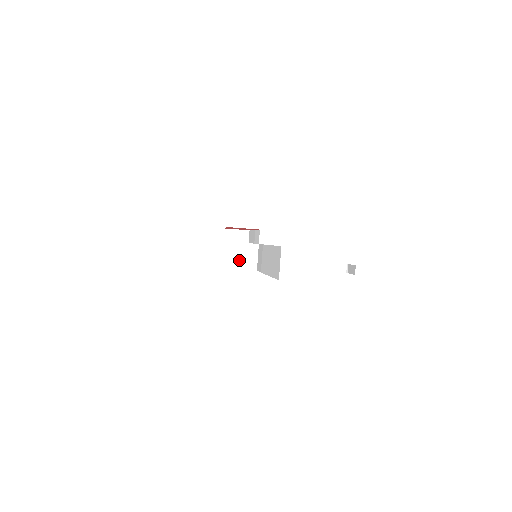
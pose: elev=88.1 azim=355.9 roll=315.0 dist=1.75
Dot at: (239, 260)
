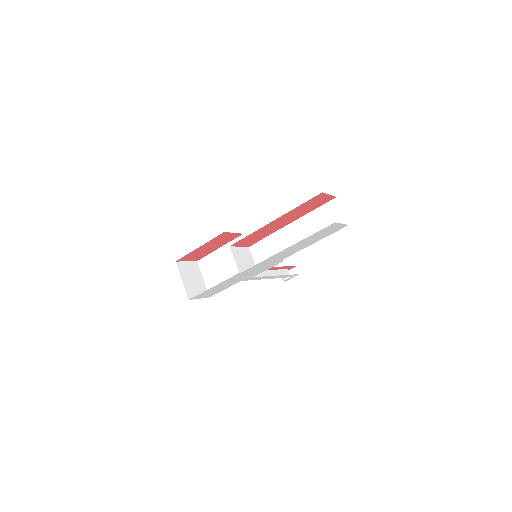
Dot at: (244, 264)
